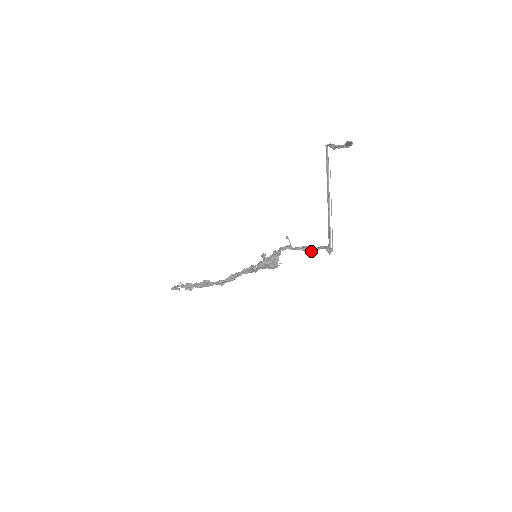
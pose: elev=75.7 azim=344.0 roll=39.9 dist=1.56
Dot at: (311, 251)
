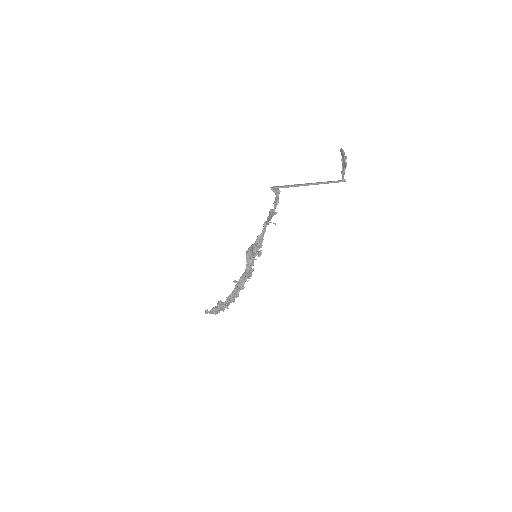
Dot at: (273, 211)
